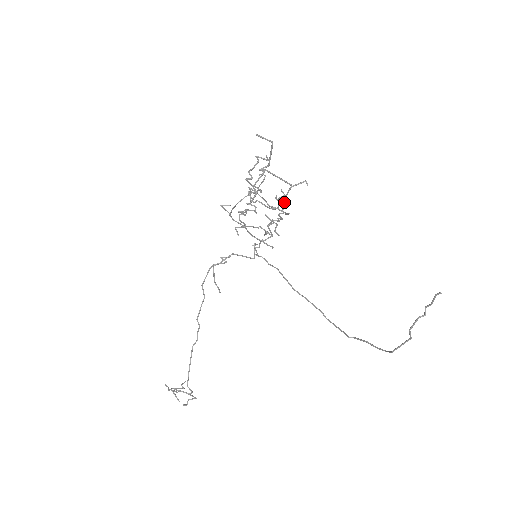
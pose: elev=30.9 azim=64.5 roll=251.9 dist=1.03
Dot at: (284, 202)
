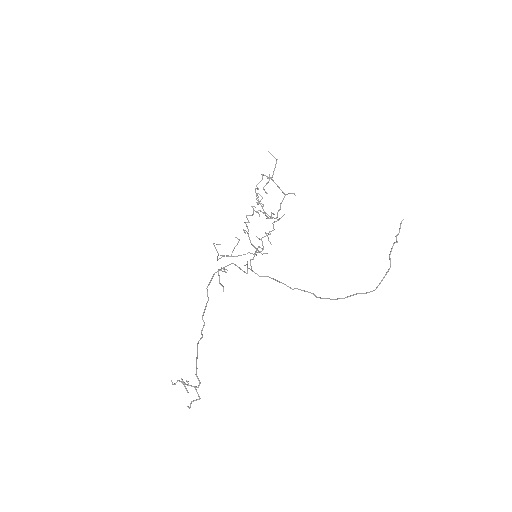
Dot at: (279, 209)
